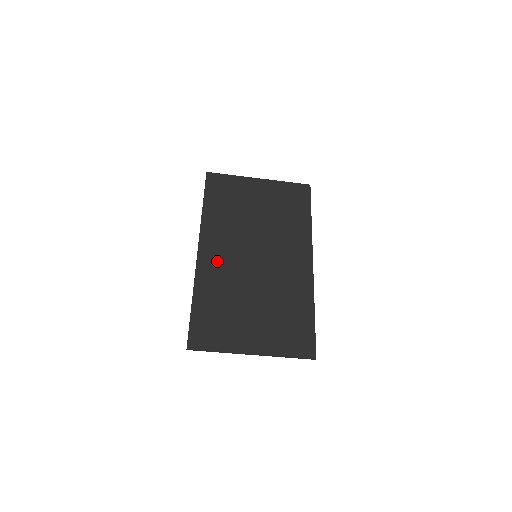
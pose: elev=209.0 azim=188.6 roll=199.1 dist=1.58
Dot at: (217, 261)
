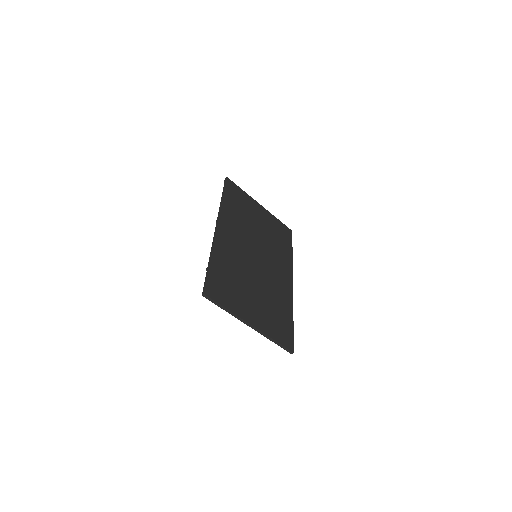
Dot at: (230, 242)
